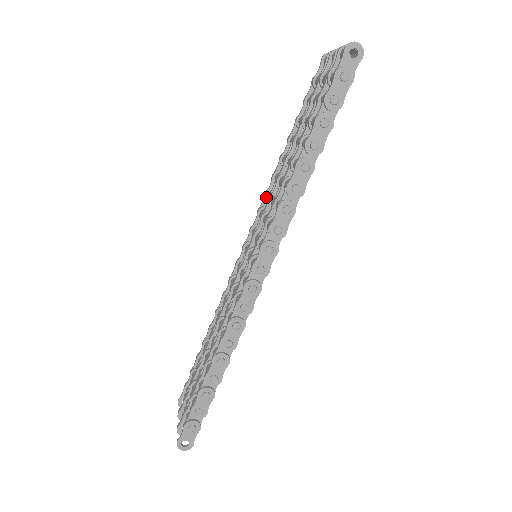
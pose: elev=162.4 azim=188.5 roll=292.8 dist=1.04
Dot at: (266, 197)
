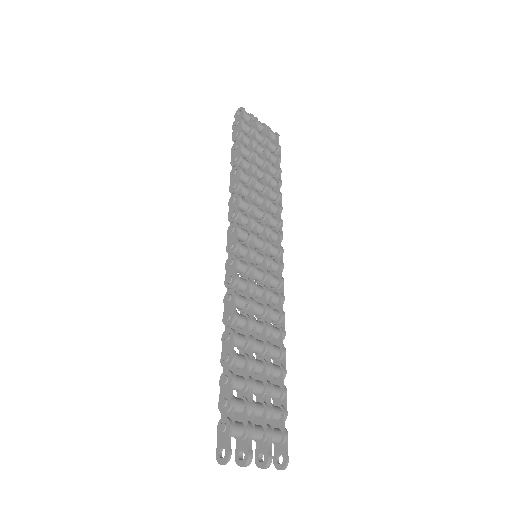
Dot at: occluded
